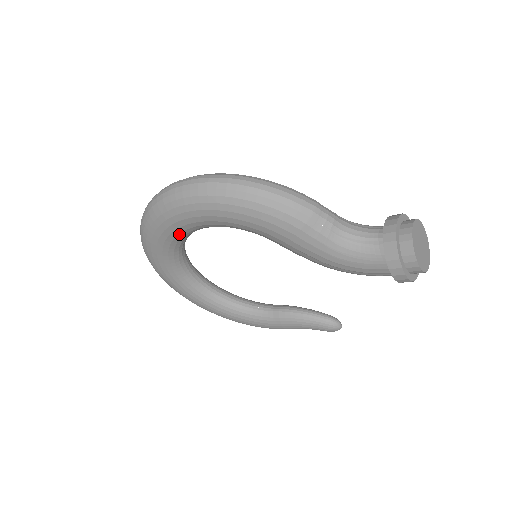
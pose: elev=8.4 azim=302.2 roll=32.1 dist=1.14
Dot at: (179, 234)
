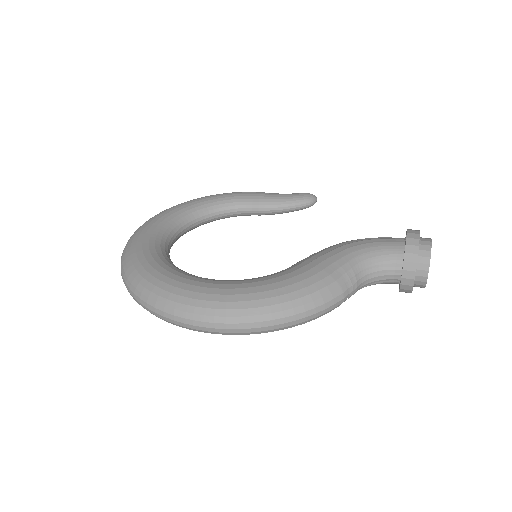
Dot at: occluded
